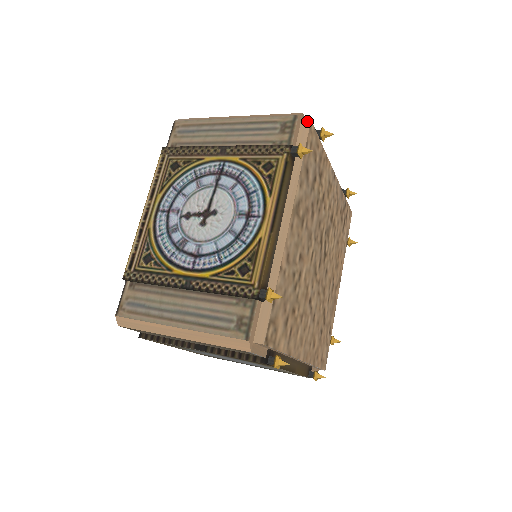
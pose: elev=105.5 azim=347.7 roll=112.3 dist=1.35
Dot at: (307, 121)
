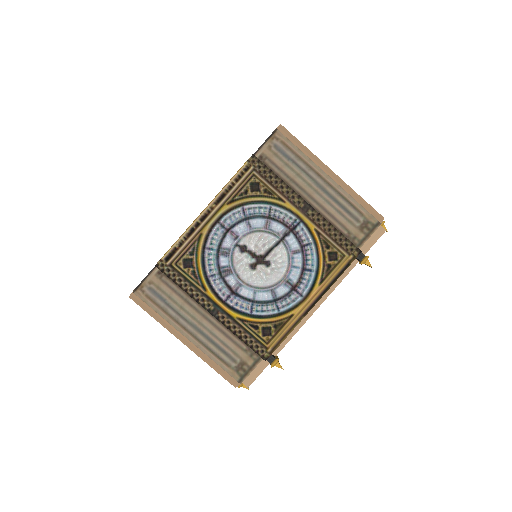
Dot at: (383, 229)
